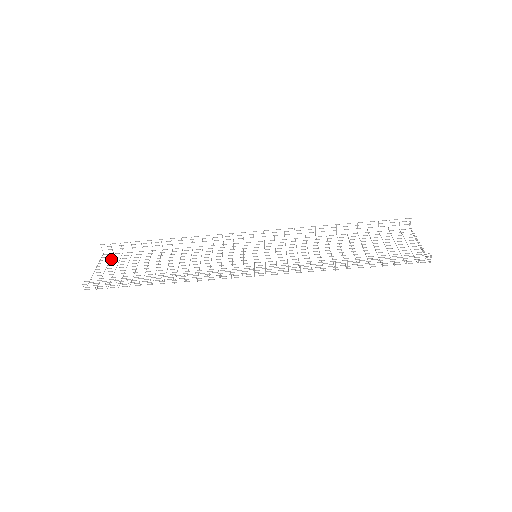
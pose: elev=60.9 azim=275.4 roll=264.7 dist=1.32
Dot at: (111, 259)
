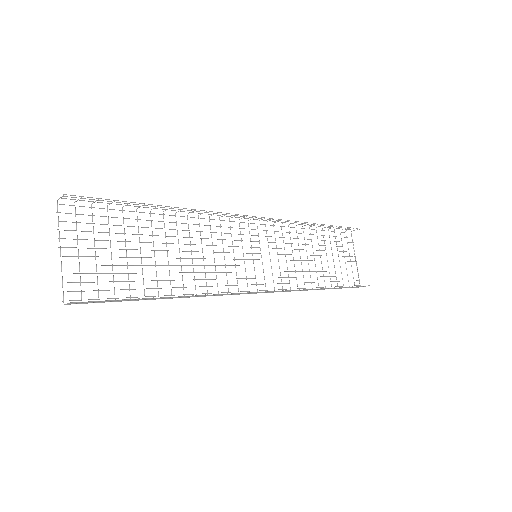
Dot at: (78, 222)
